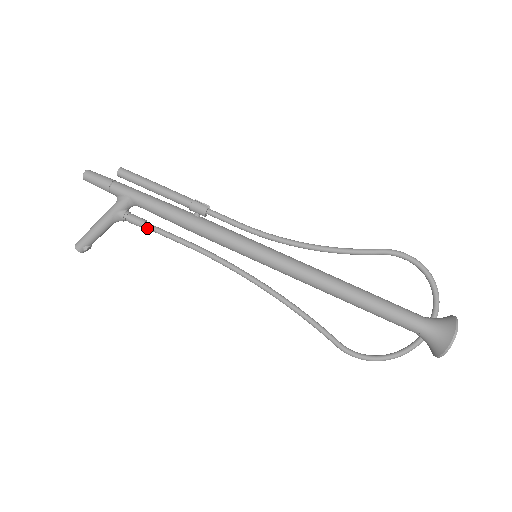
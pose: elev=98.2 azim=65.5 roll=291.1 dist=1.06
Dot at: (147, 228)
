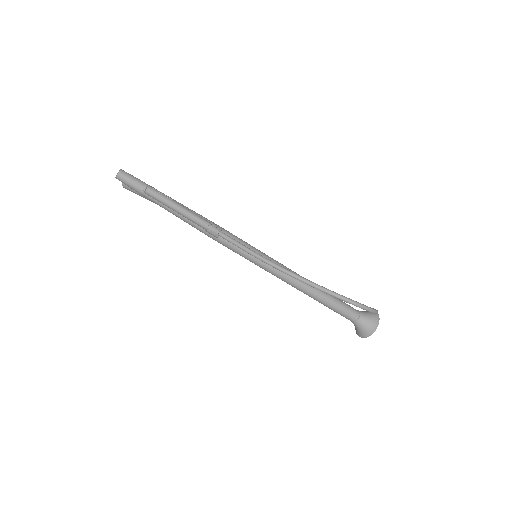
Dot at: occluded
